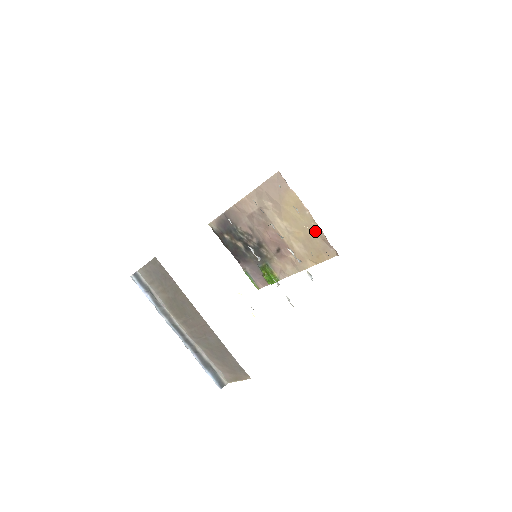
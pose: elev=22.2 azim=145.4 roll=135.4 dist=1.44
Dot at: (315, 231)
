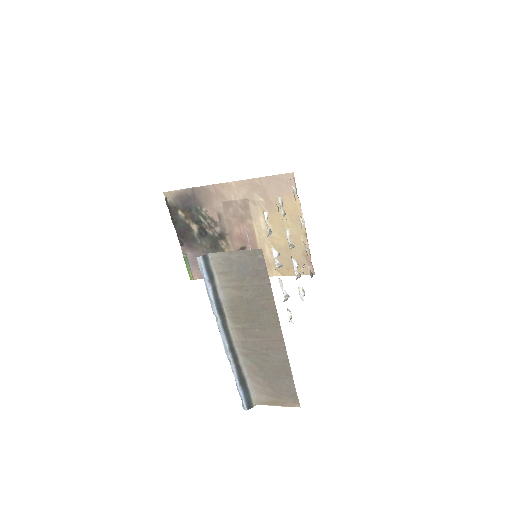
Dot at: (300, 244)
